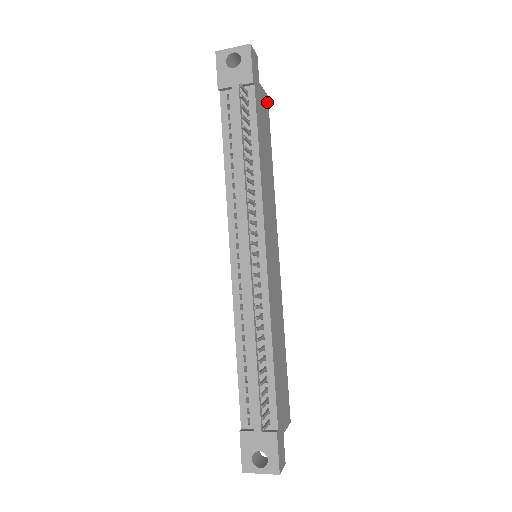
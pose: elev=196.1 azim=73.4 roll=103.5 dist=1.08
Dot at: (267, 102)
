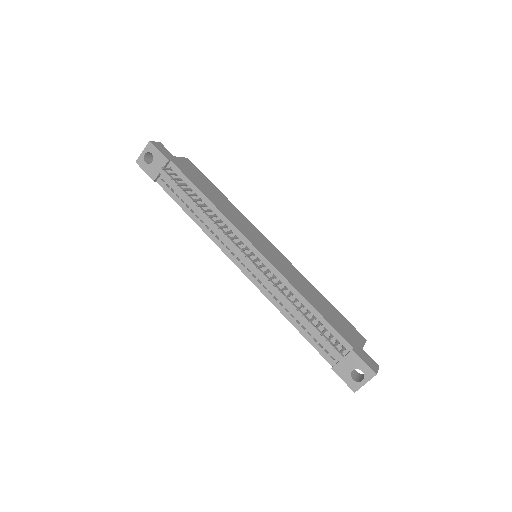
Dot at: (190, 162)
